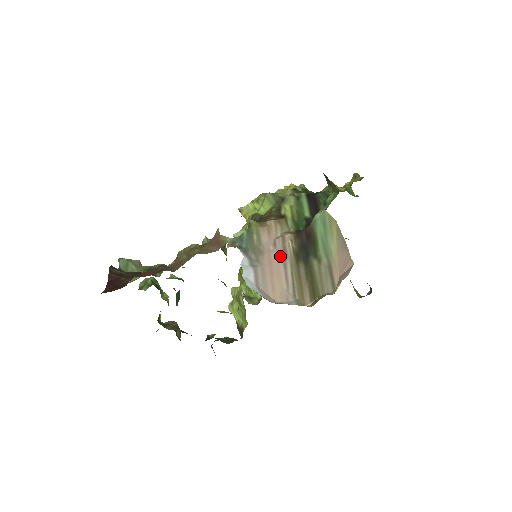
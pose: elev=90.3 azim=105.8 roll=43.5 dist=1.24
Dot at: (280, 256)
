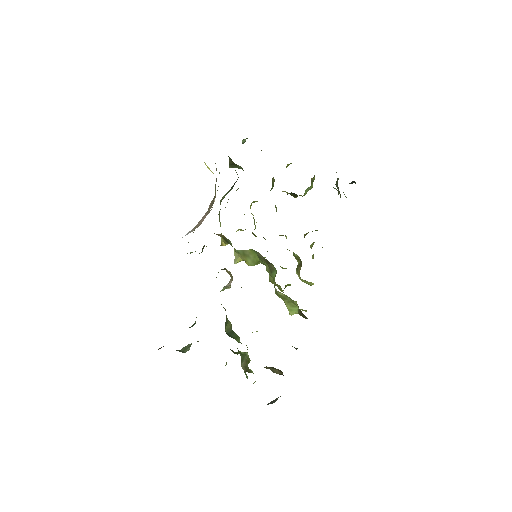
Dot at: (206, 213)
